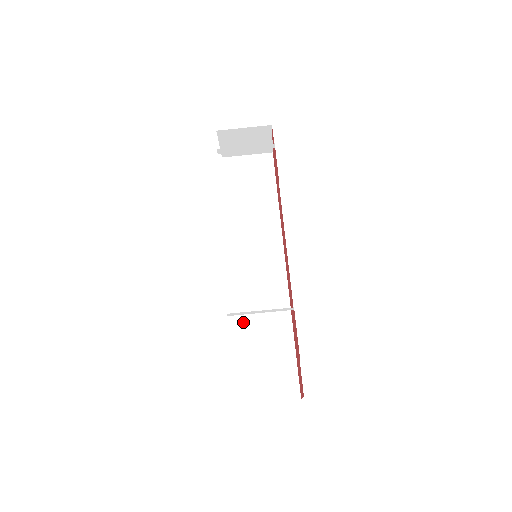
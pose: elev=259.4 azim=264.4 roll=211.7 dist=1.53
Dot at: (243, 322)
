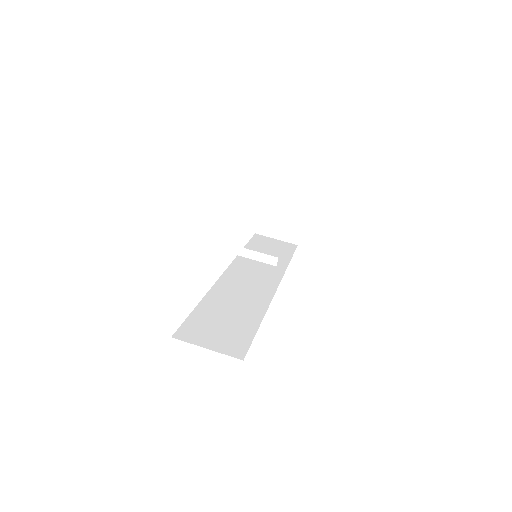
Dot at: (216, 298)
